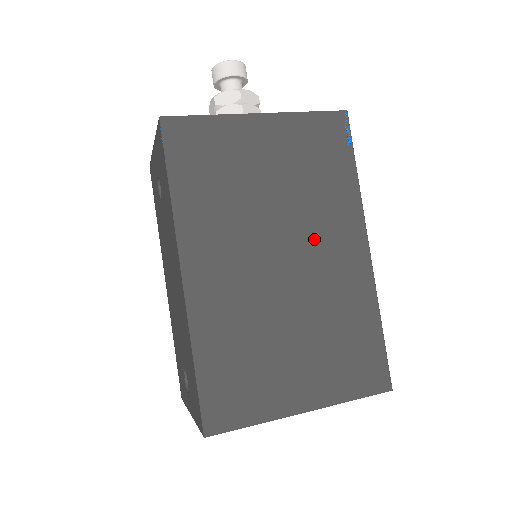
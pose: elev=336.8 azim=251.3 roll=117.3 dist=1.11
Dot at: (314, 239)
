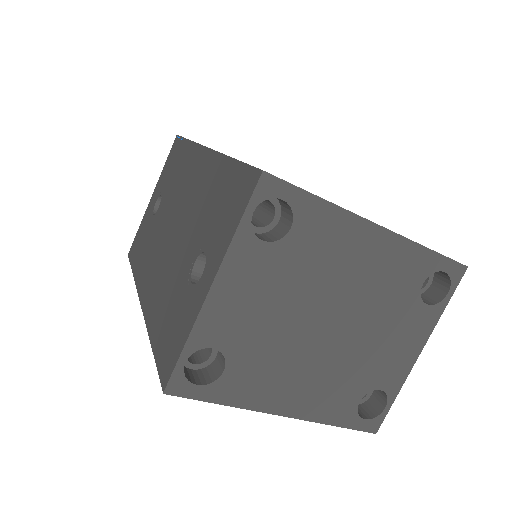
Dot at: occluded
